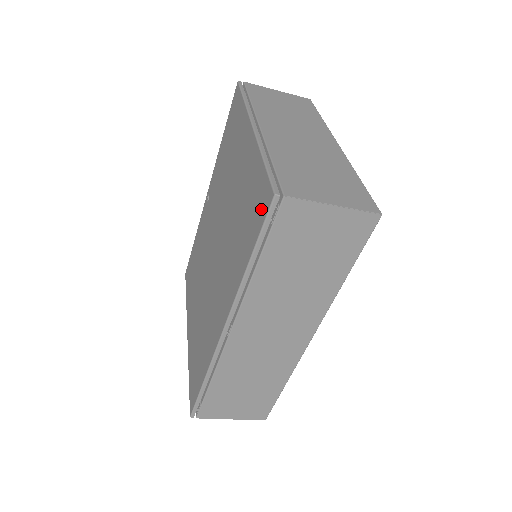
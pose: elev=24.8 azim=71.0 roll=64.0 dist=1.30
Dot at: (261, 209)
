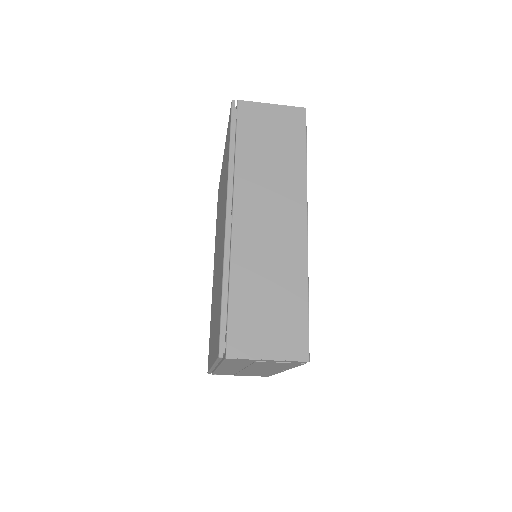
Dot at: (229, 124)
